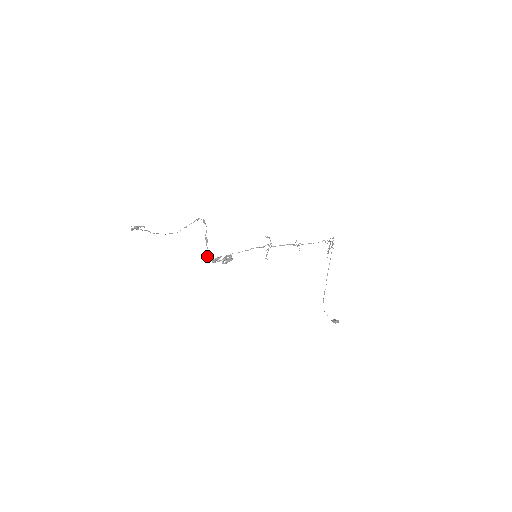
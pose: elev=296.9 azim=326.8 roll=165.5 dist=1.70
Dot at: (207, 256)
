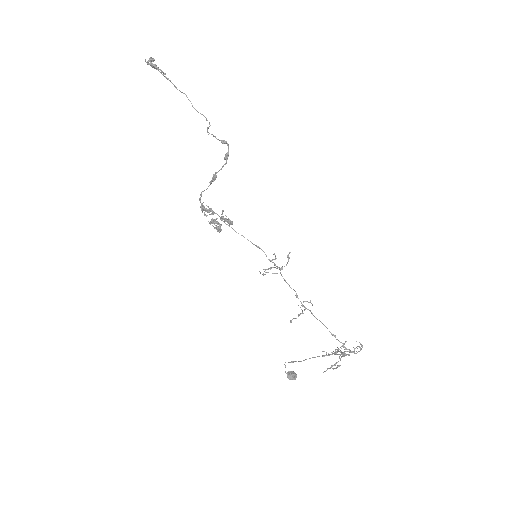
Dot at: (200, 195)
